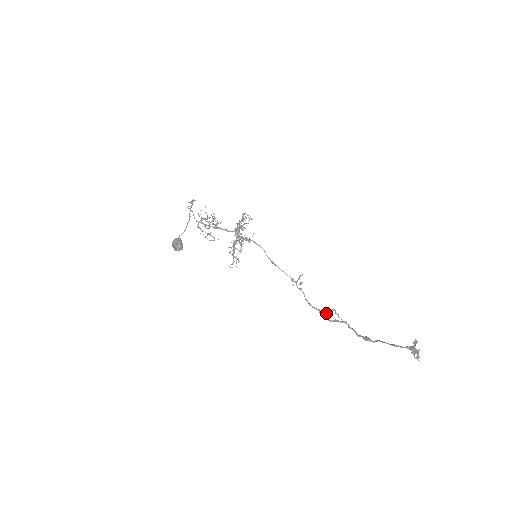
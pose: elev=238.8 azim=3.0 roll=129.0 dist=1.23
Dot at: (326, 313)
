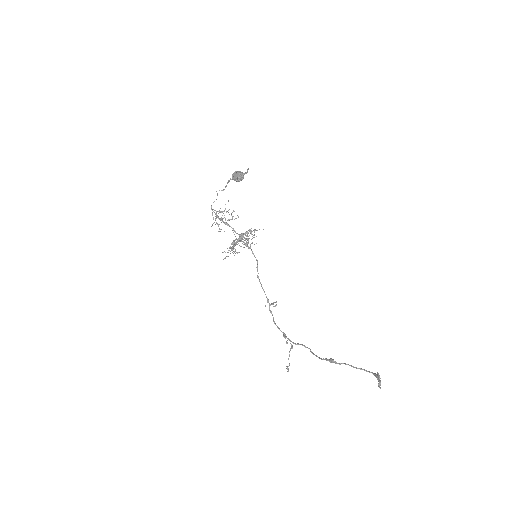
Dot at: occluded
